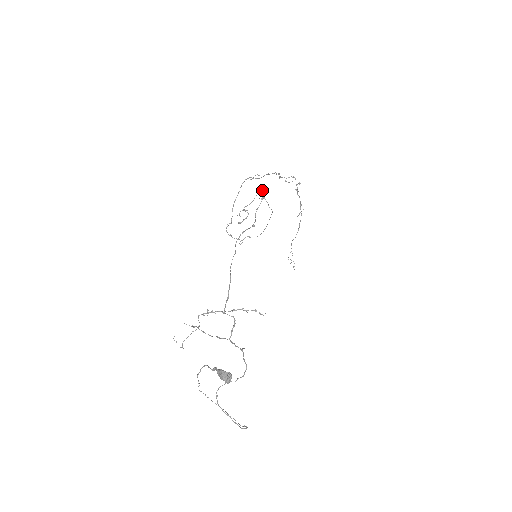
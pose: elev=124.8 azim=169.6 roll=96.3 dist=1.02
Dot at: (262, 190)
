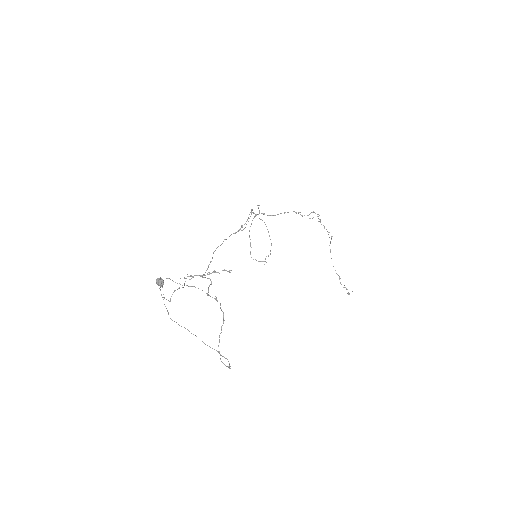
Dot at: (251, 209)
